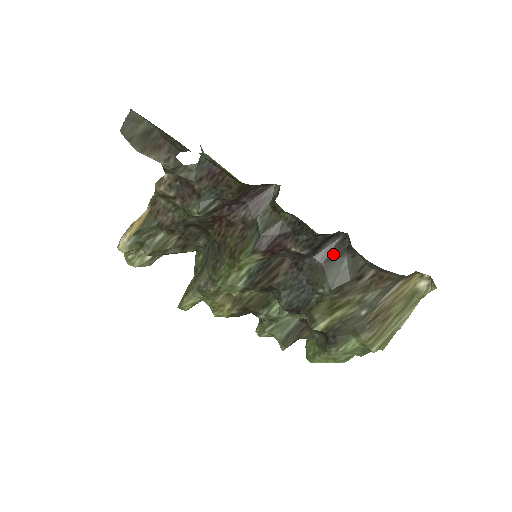
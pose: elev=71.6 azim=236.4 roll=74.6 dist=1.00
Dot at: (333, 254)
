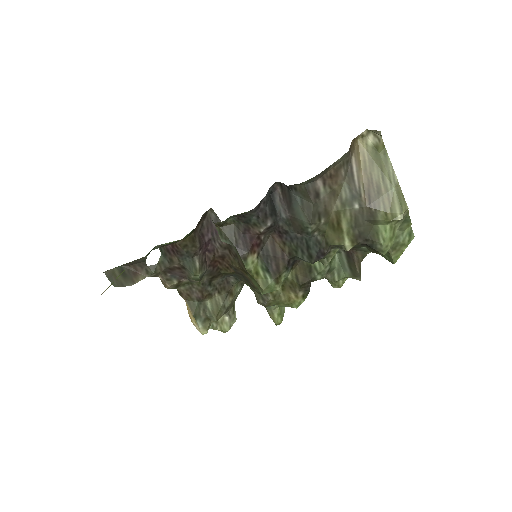
Dot at: (287, 202)
